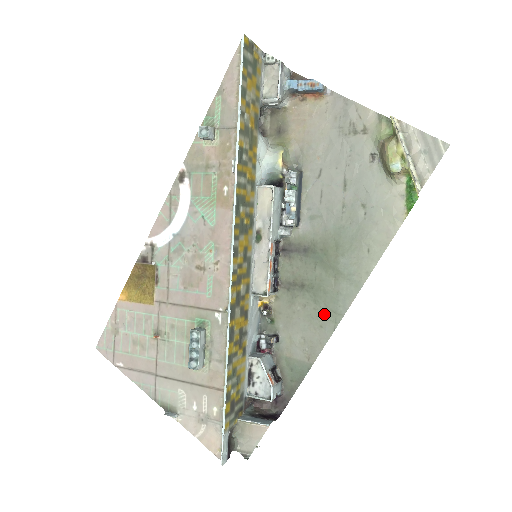
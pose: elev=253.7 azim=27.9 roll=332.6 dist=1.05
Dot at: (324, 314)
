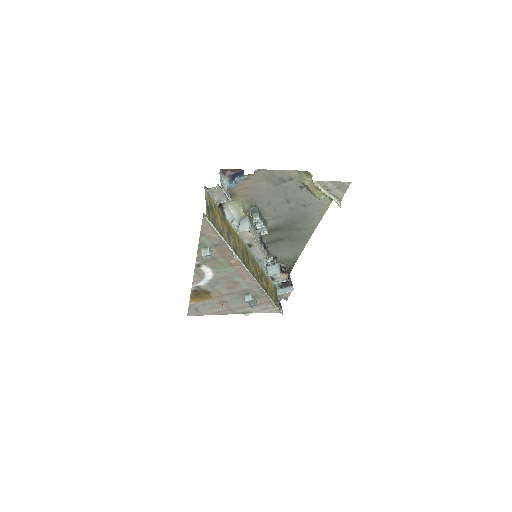
Dot at: (298, 243)
